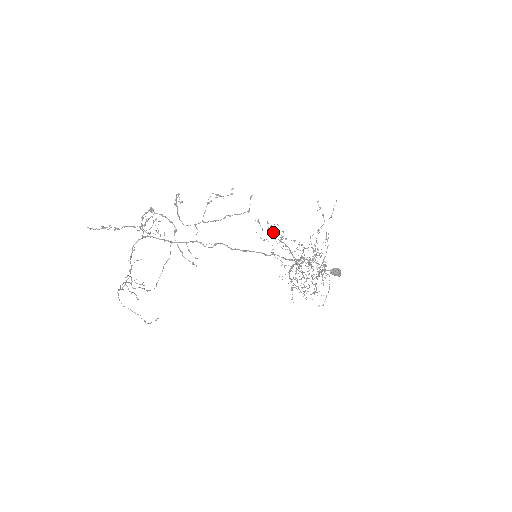
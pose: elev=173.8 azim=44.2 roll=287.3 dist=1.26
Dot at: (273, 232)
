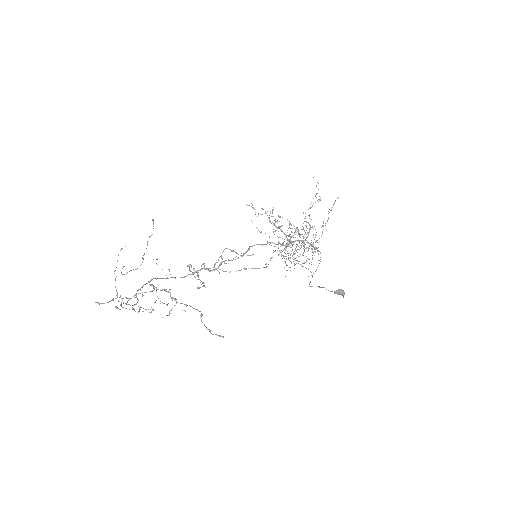
Dot at: (269, 219)
